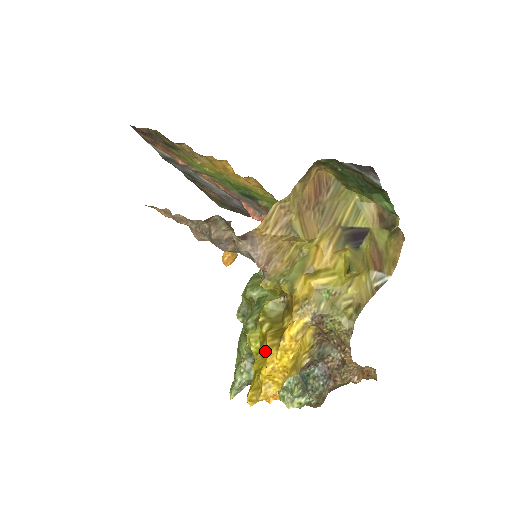
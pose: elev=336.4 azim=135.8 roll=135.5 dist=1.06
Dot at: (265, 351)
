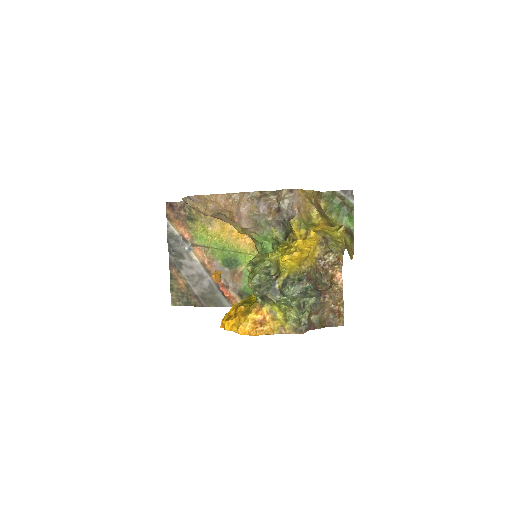
Dot at: occluded
